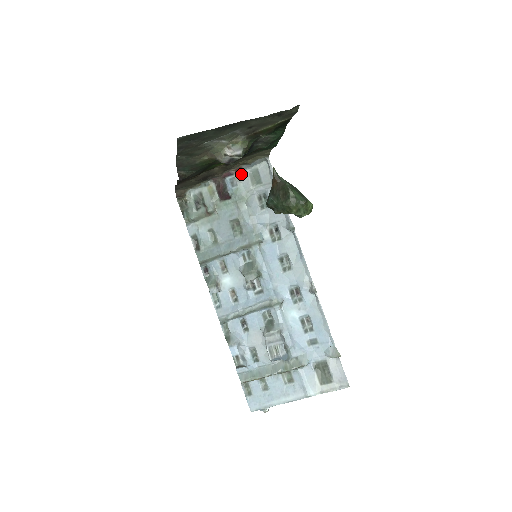
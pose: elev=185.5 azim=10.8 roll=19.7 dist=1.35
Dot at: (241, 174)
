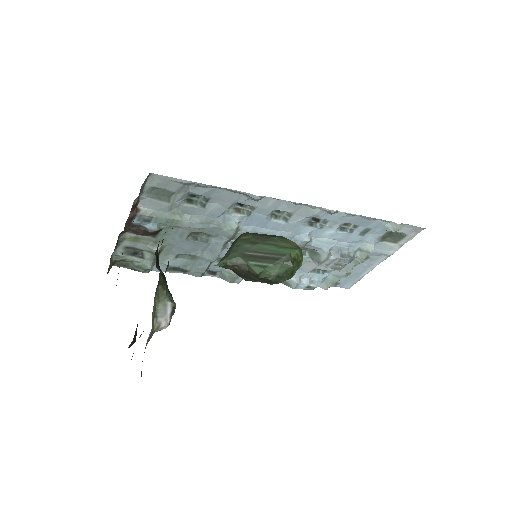
Dot at: (141, 204)
